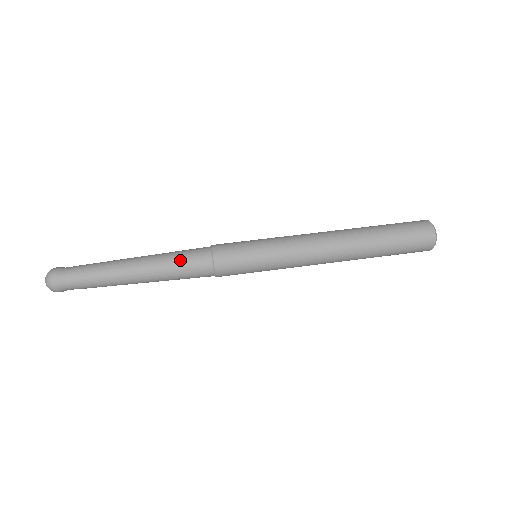
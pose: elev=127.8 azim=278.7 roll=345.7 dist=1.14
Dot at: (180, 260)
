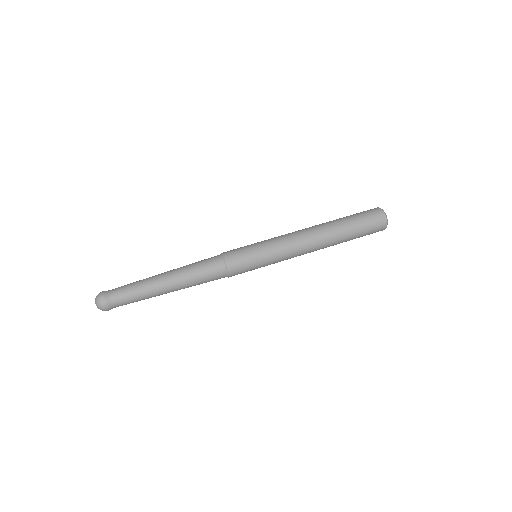
Dot at: (199, 265)
